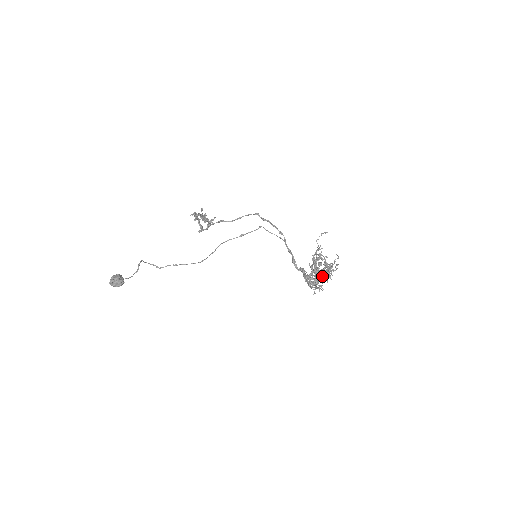
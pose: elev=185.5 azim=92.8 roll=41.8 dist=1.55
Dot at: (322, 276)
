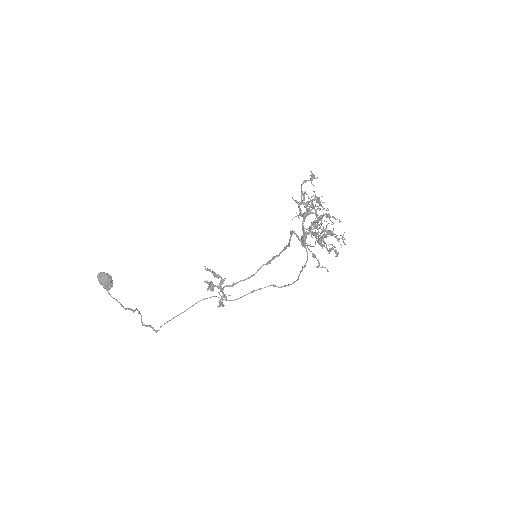
Dot at: (306, 180)
